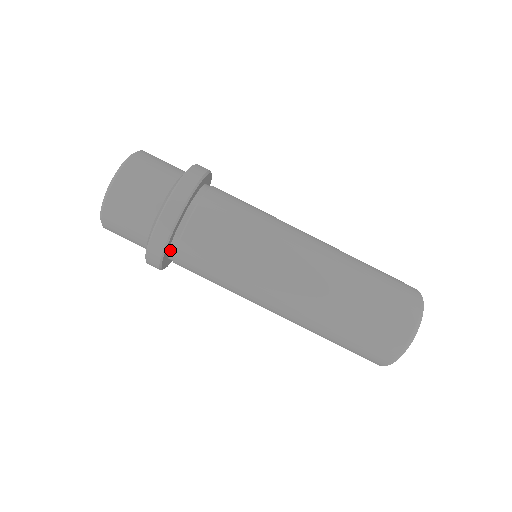
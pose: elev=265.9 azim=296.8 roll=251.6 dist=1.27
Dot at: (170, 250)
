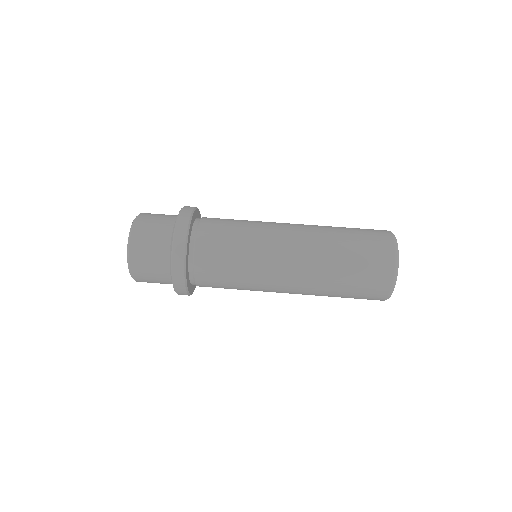
Dot at: (191, 283)
